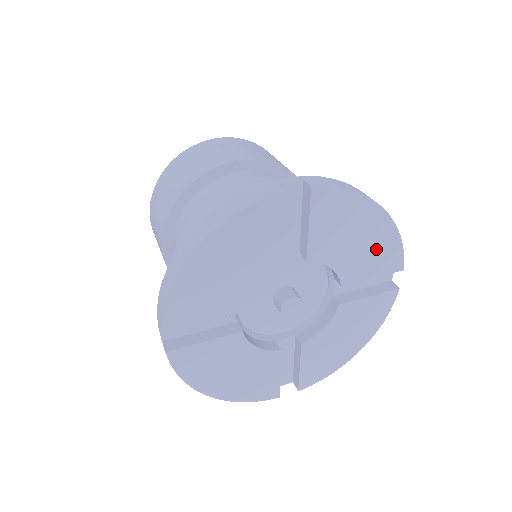
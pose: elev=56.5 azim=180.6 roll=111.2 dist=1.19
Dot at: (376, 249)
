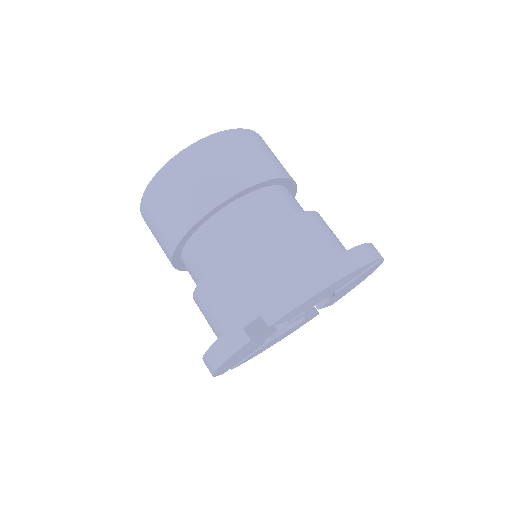
Dot at: (344, 293)
